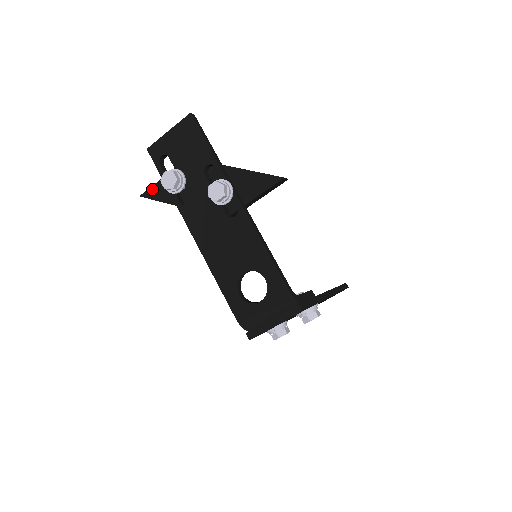
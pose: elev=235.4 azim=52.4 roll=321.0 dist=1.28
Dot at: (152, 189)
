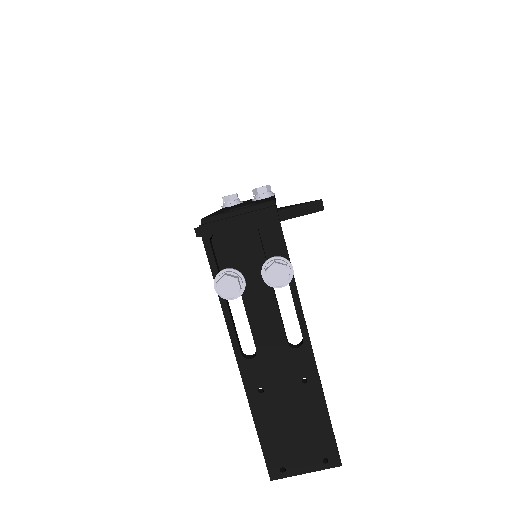
Dot at: occluded
